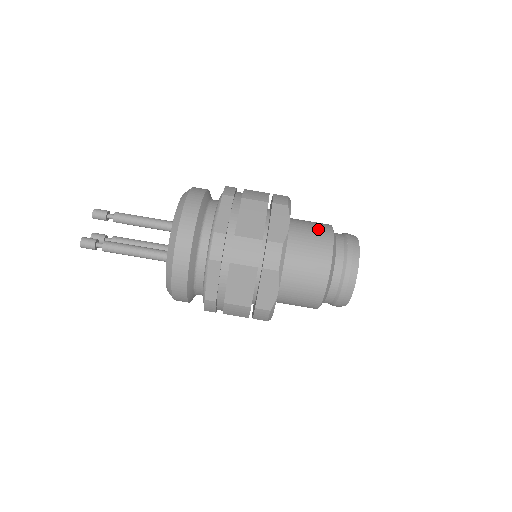
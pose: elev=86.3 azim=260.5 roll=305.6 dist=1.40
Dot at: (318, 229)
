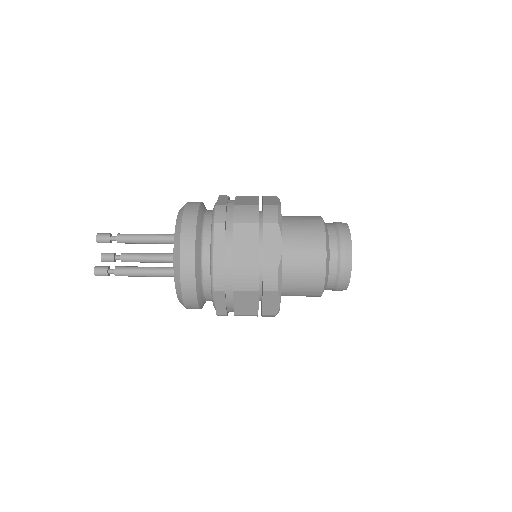
Dot at: (311, 234)
